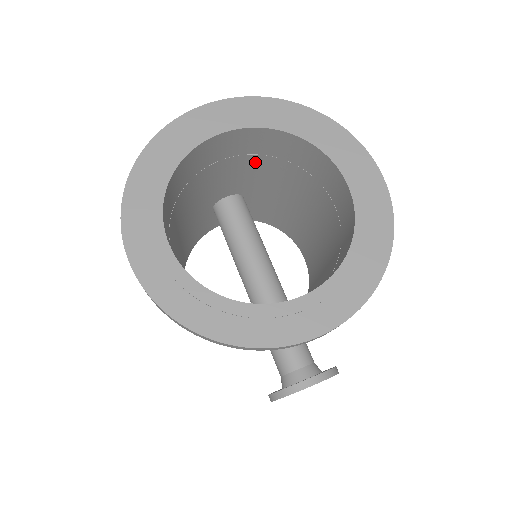
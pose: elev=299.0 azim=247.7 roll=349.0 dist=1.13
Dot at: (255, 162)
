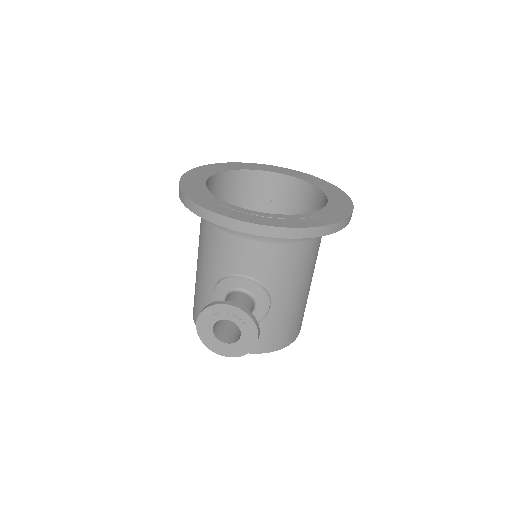
Dot at: occluded
